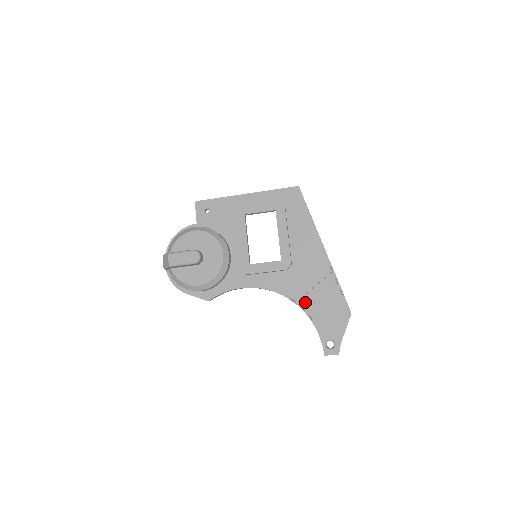
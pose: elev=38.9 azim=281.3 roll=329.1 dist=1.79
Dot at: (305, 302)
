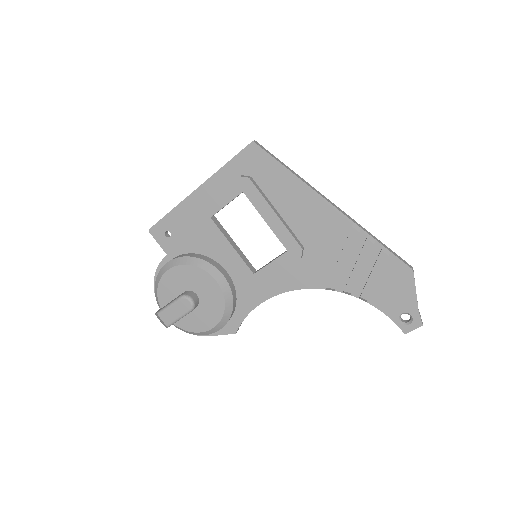
Dot at: (346, 285)
